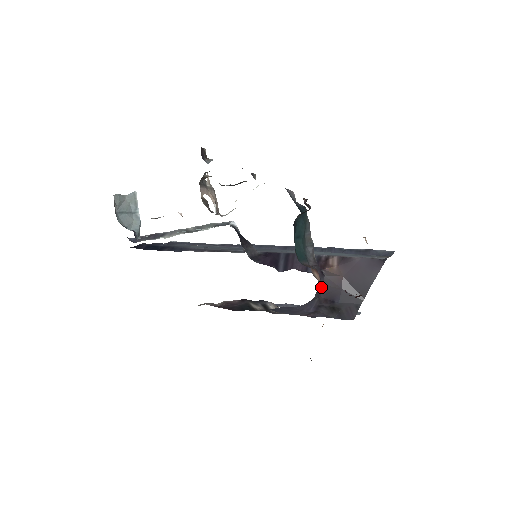
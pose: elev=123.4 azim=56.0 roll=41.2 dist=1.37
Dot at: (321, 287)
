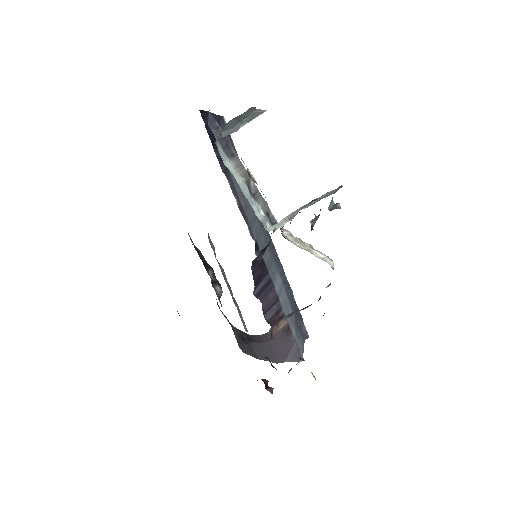
Dot at: (258, 335)
